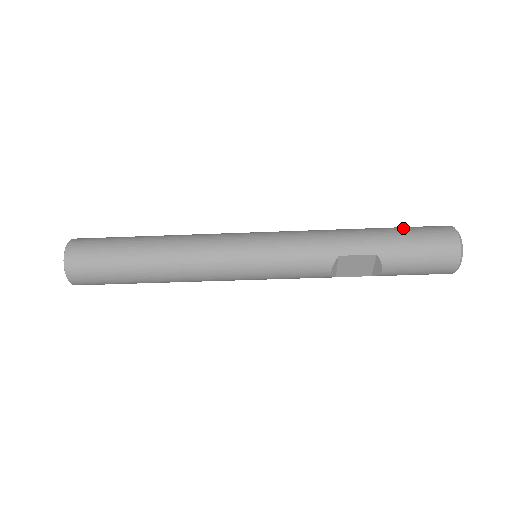
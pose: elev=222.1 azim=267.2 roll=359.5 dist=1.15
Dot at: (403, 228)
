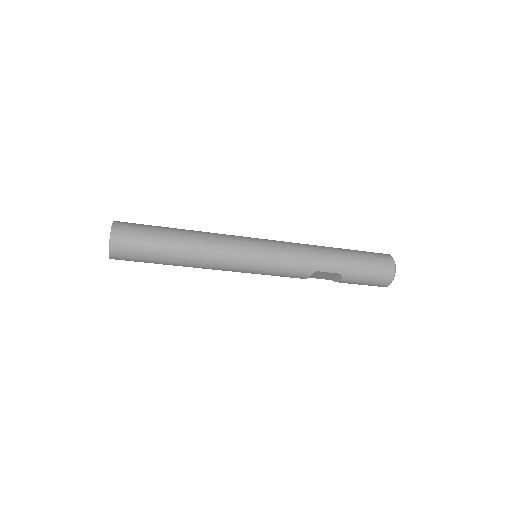
Dot at: (362, 255)
